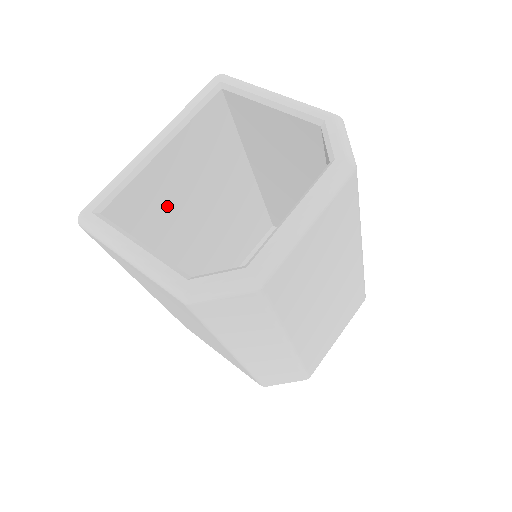
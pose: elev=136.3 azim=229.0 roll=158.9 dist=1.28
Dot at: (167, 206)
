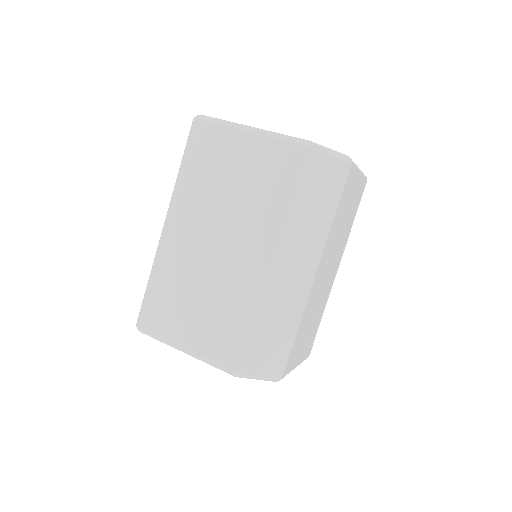
Dot at: occluded
